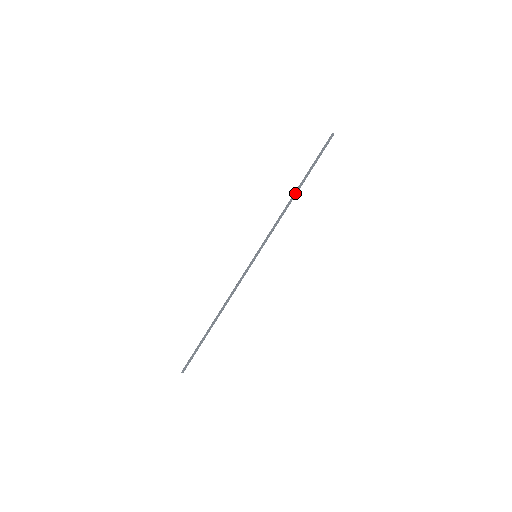
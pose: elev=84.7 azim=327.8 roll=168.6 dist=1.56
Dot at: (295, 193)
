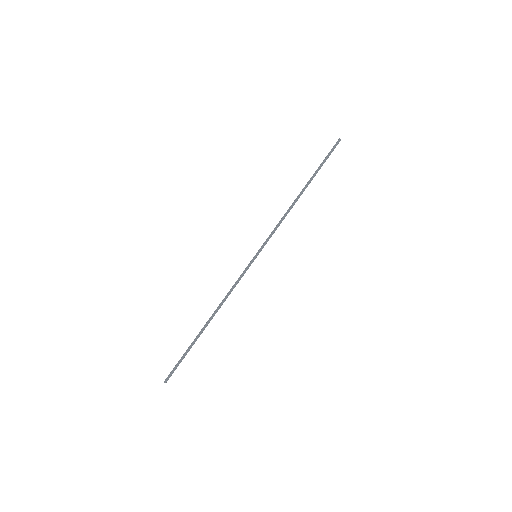
Dot at: (300, 194)
